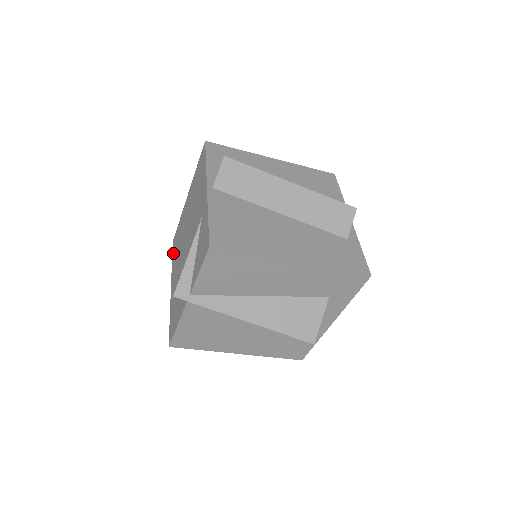
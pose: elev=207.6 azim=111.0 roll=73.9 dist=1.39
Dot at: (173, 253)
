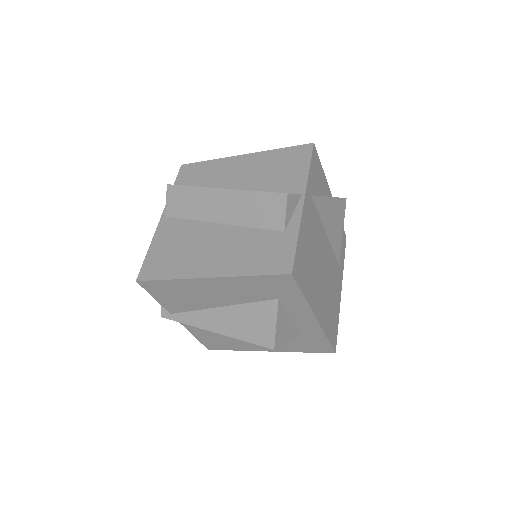
Dot at: occluded
